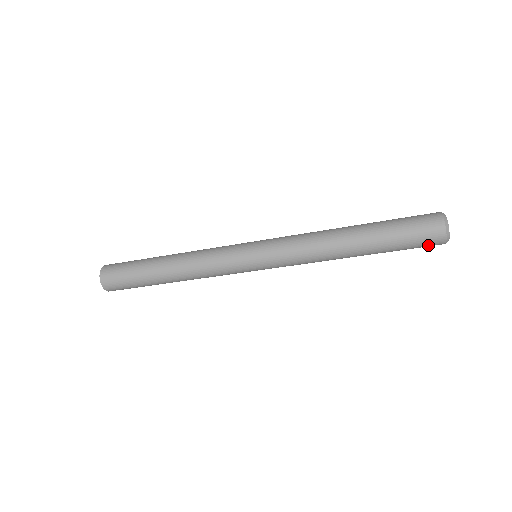
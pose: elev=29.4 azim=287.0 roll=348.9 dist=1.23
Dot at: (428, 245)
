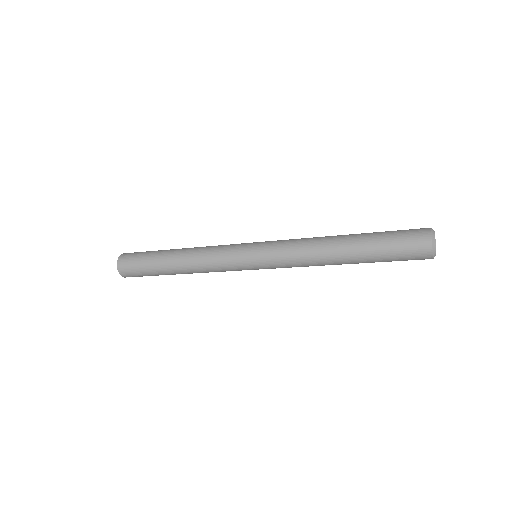
Dot at: (415, 255)
